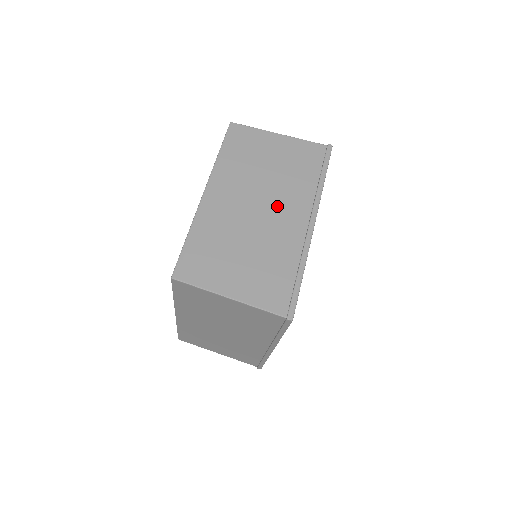
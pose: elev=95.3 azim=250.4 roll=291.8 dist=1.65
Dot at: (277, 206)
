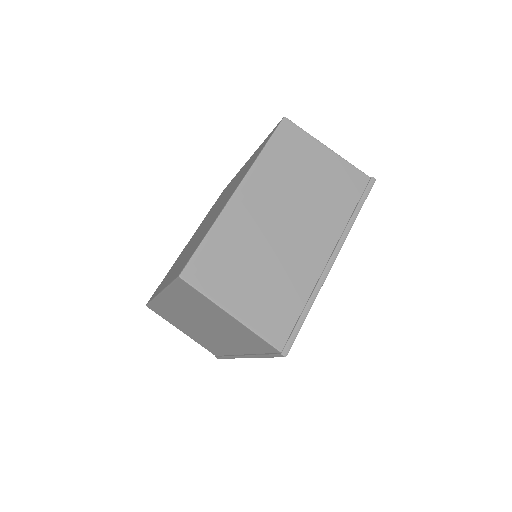
Dot at: (305, 229)
